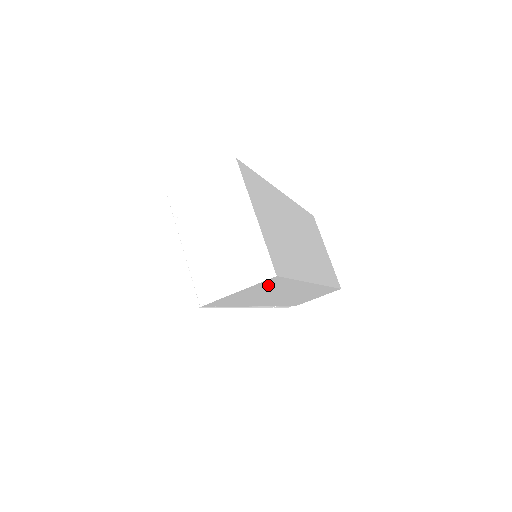
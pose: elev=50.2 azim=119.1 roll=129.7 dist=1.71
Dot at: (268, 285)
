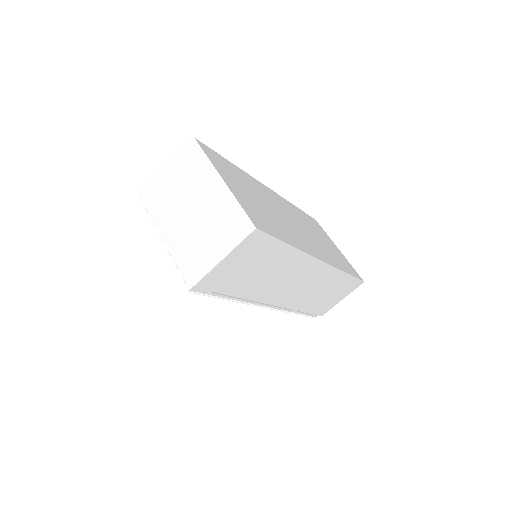
Dot at: (256, 251)
